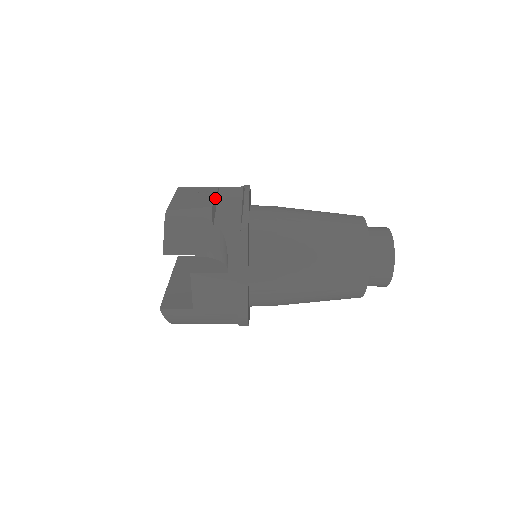
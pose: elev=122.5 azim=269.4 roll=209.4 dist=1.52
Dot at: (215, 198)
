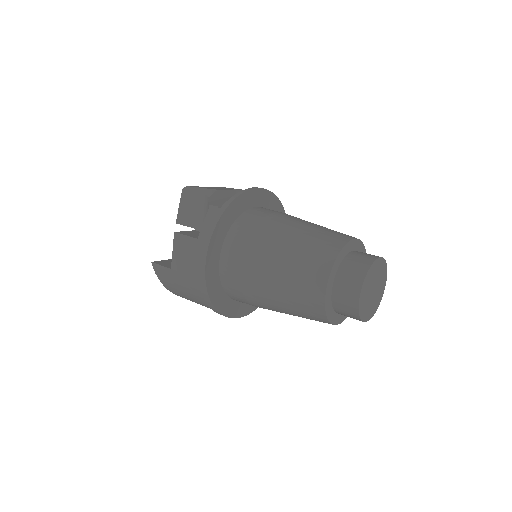
Dot at: (232, 190)
